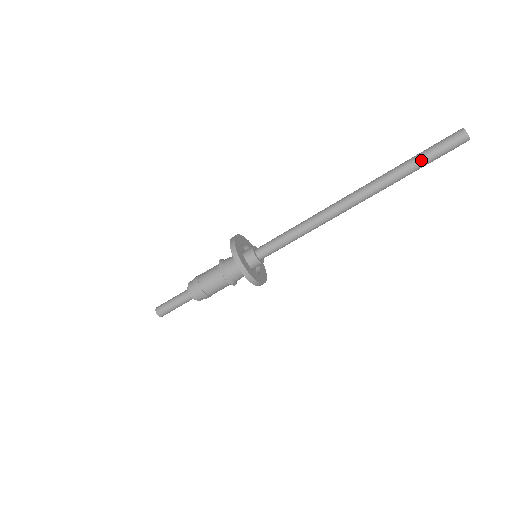
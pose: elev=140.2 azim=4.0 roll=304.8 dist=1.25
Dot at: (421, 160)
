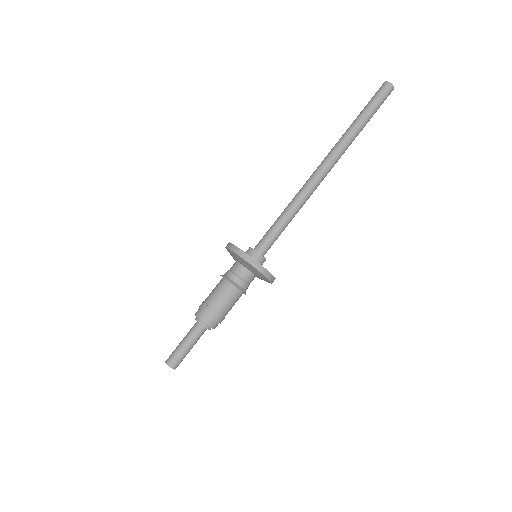
Dot at: (369, 117)
